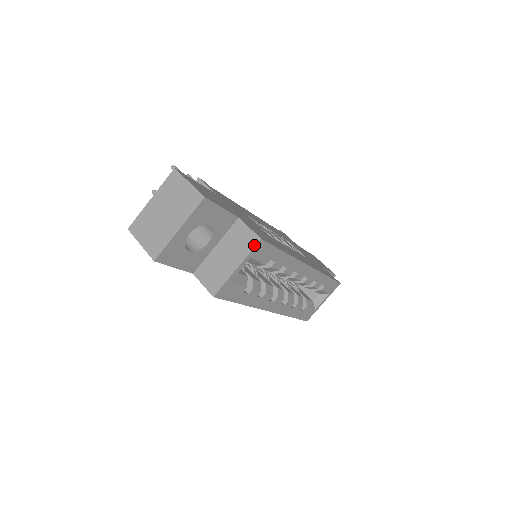
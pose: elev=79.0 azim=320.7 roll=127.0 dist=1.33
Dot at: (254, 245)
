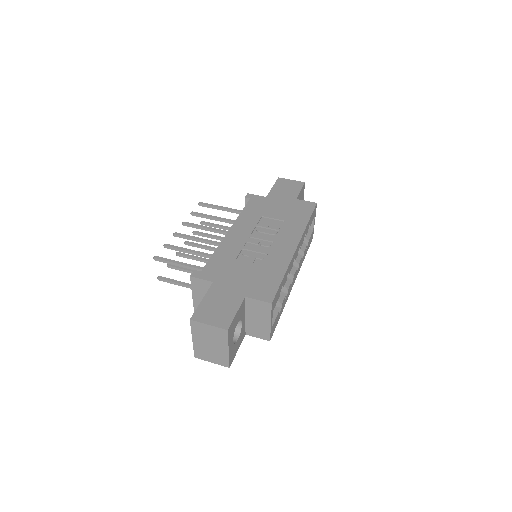
Dot at: (270, 308)
